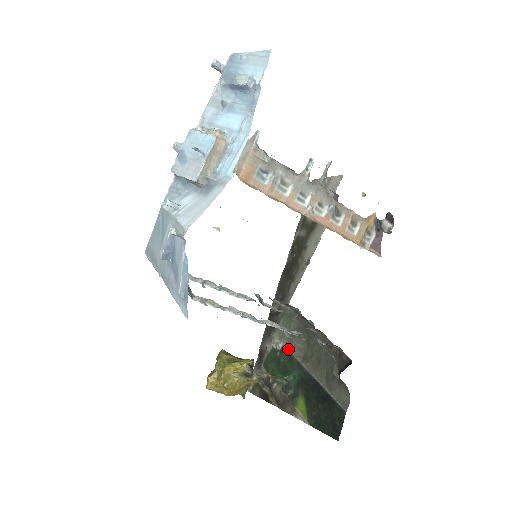
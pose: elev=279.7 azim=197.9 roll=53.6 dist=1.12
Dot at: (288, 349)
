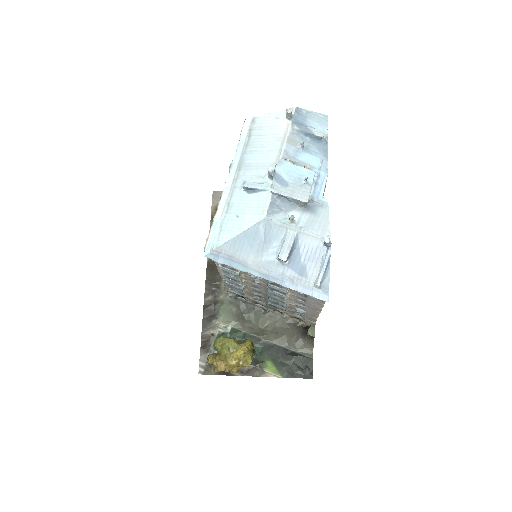
Dot at: (239, 329)
